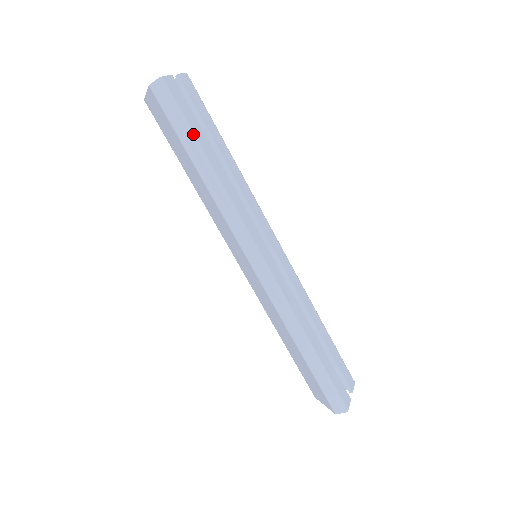
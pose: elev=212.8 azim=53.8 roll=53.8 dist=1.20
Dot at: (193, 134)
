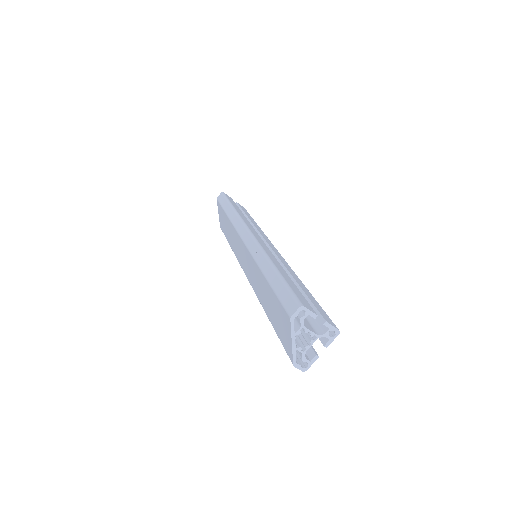
Dot at: (229, 201)
